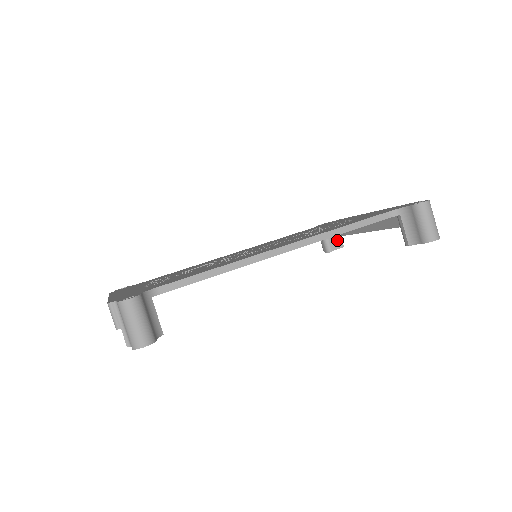
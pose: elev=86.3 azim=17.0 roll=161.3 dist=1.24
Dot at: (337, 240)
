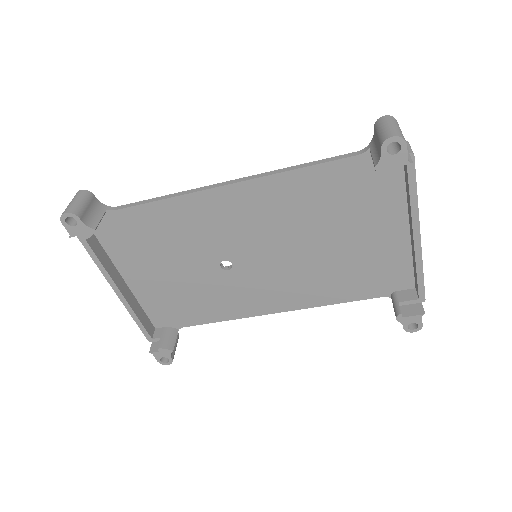
Dot at: (415, 306)
